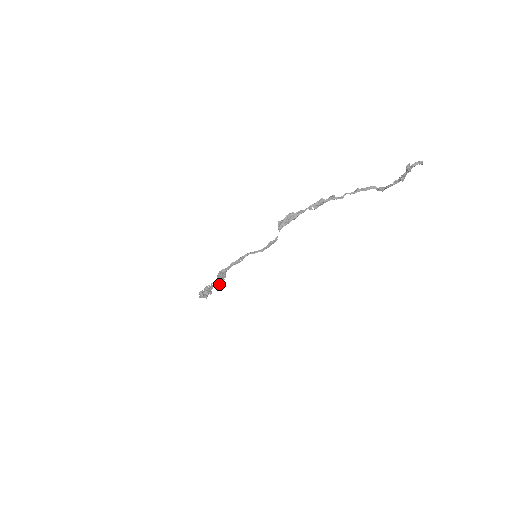
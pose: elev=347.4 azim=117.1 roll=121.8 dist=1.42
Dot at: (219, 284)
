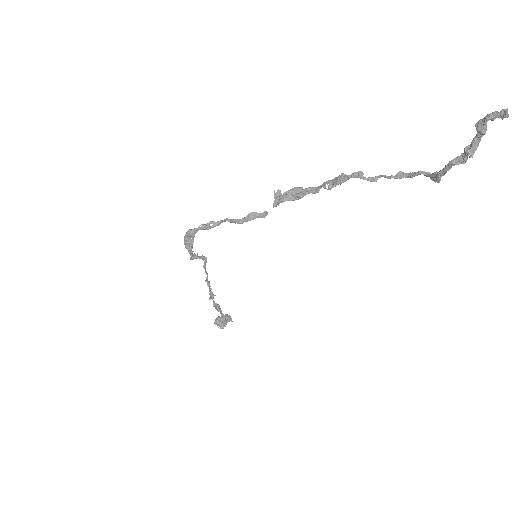
Dot at: occluded
